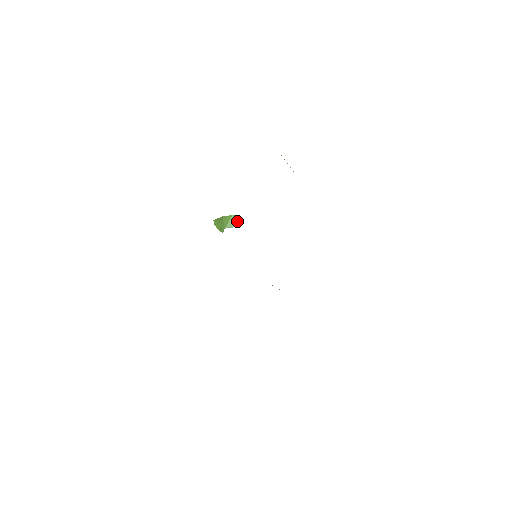
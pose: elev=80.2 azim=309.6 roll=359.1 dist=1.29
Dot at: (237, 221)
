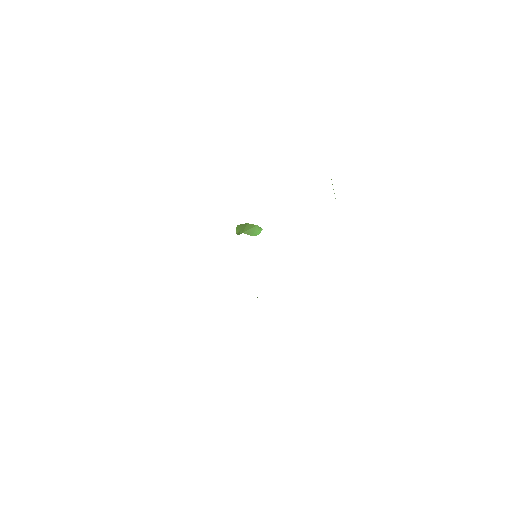
Dot at: (258, 233)
